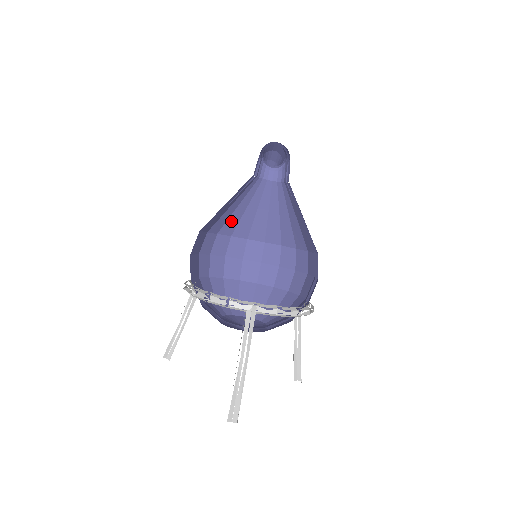
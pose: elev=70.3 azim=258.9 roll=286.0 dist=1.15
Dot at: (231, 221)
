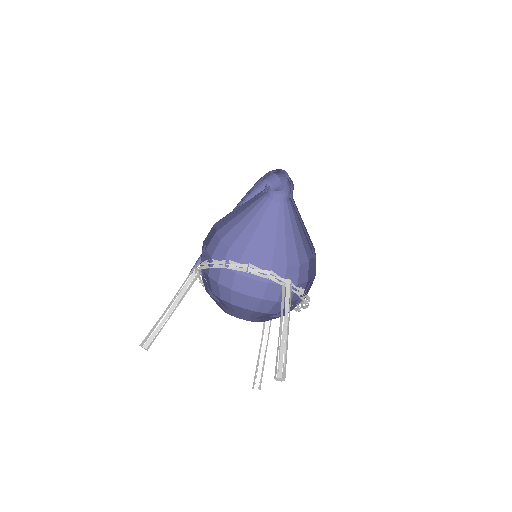
Dot at: (229, 224)
